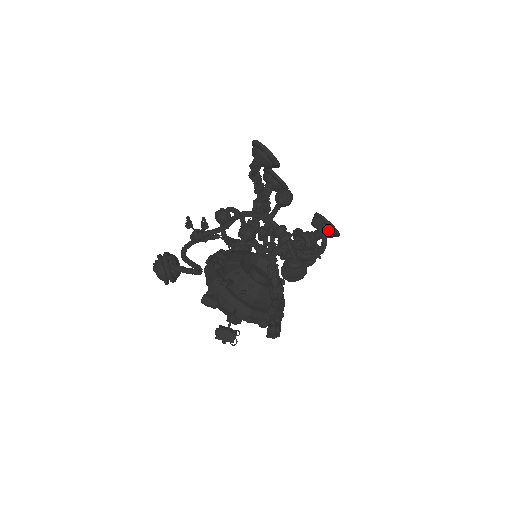
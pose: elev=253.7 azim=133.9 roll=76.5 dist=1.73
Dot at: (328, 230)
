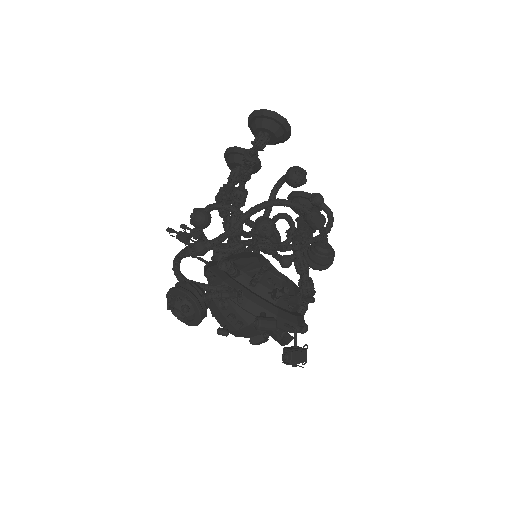
Dot at: occluded
